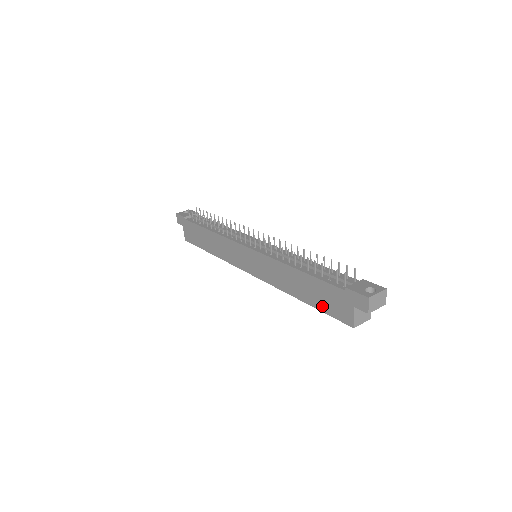
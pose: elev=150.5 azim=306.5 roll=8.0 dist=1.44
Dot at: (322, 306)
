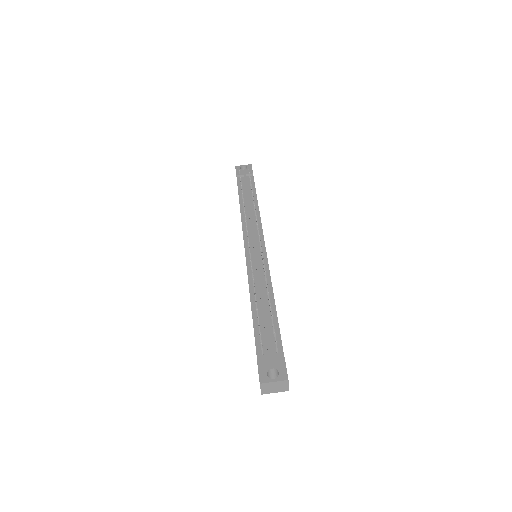
Dot at: occluded
